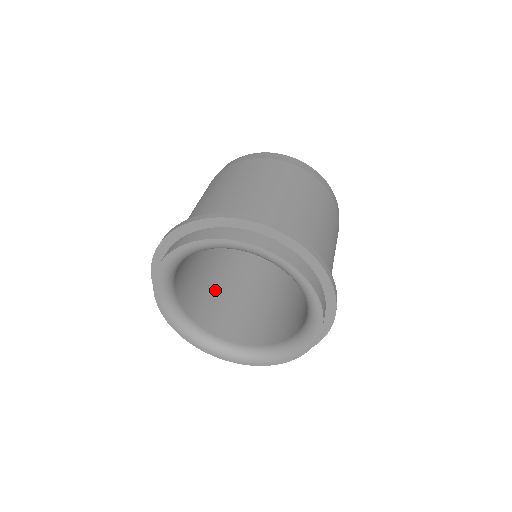
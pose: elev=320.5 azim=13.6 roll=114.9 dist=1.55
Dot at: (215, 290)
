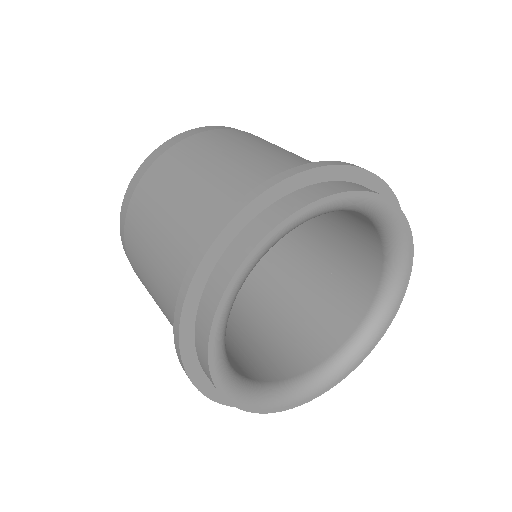
Dot at: occluded
